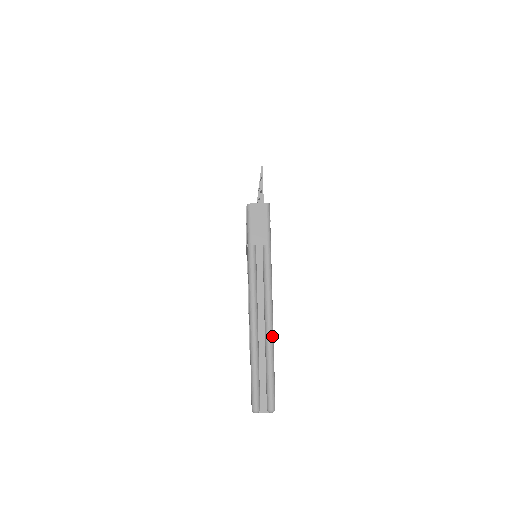
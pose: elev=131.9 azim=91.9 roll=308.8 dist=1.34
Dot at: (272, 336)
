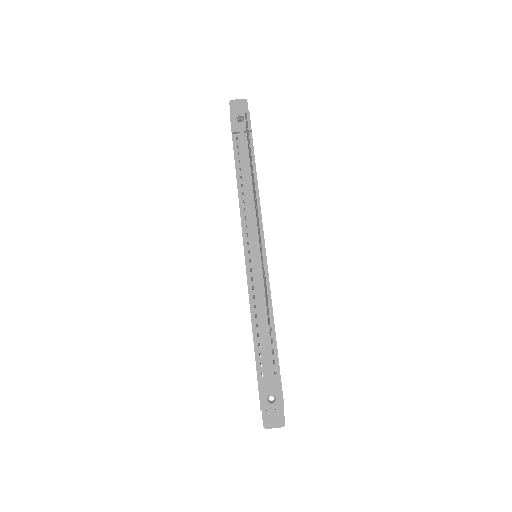
Dot at: occluded
